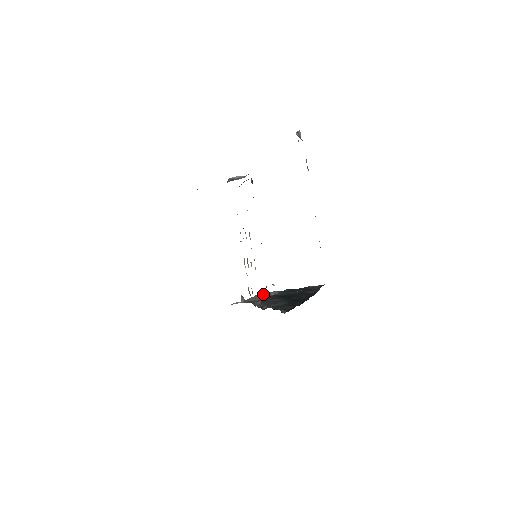
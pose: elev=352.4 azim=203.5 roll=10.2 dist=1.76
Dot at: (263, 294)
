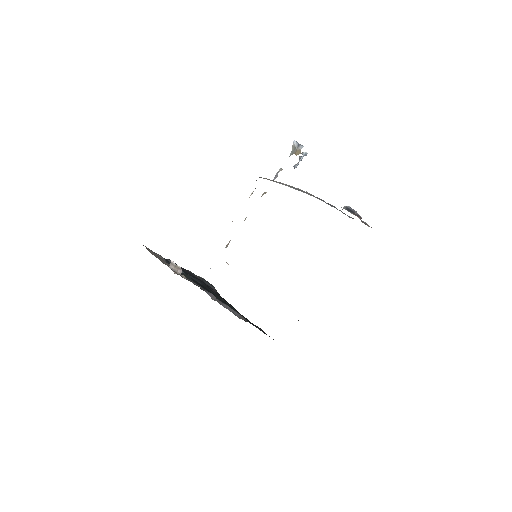
Dot at: (156, 255)
